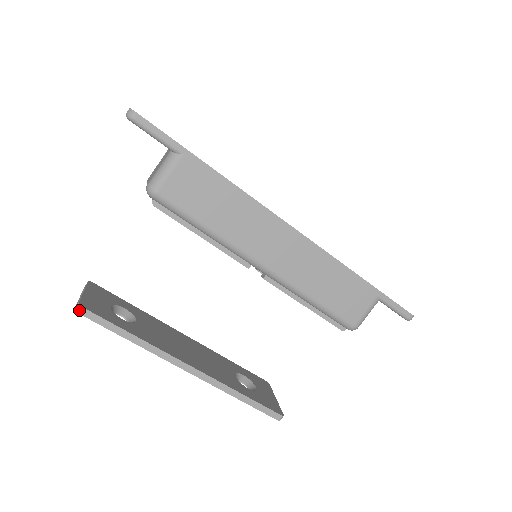
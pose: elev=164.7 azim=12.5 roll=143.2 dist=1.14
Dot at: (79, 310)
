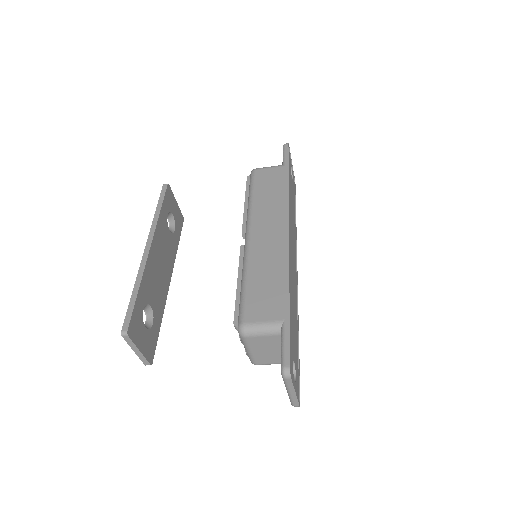
Dot at: (165, 184)
